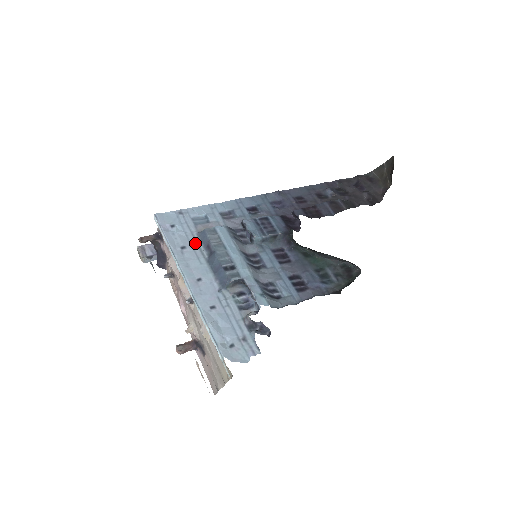
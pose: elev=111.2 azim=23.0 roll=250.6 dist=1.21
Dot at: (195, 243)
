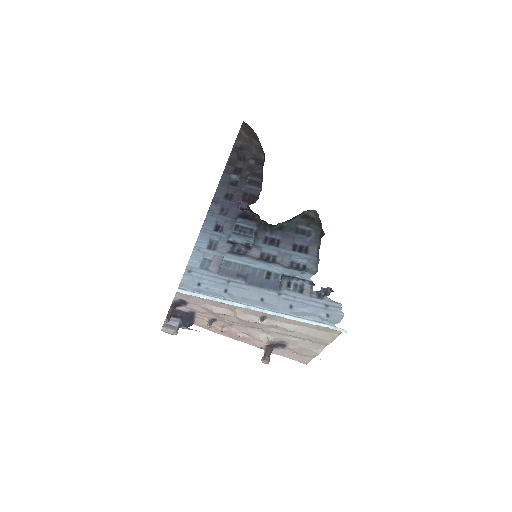
Dot at: (226, 281)
